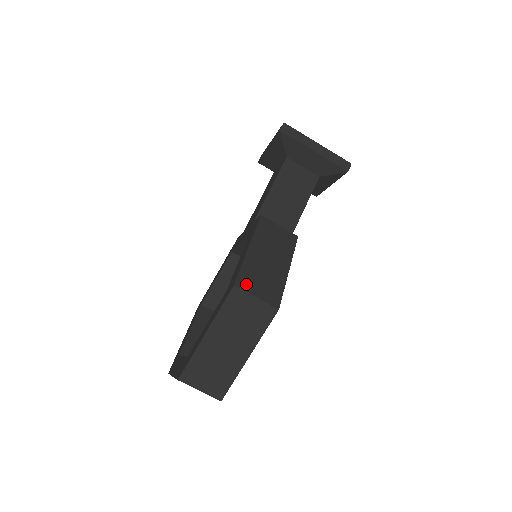
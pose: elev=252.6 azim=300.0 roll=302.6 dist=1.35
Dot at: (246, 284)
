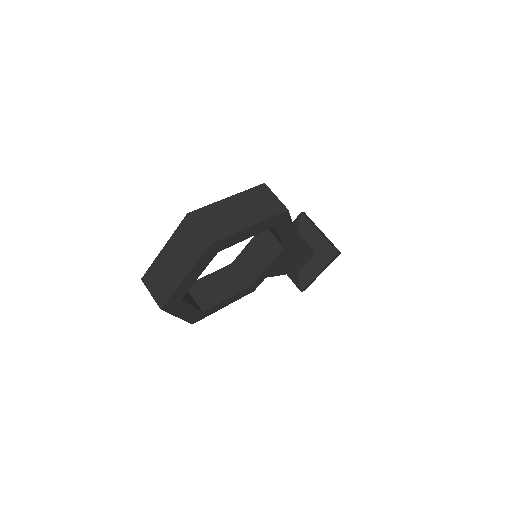
Dot at: occluded
